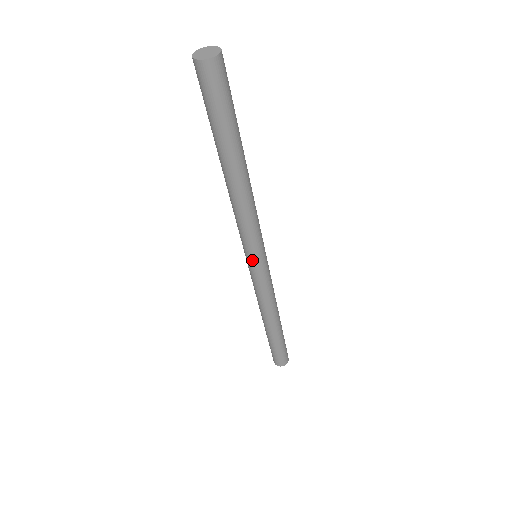
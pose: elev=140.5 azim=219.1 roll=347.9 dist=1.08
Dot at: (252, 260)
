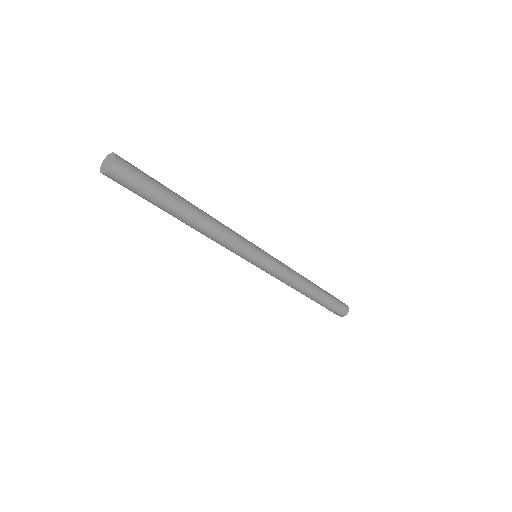
Dot at: (255, 261)
